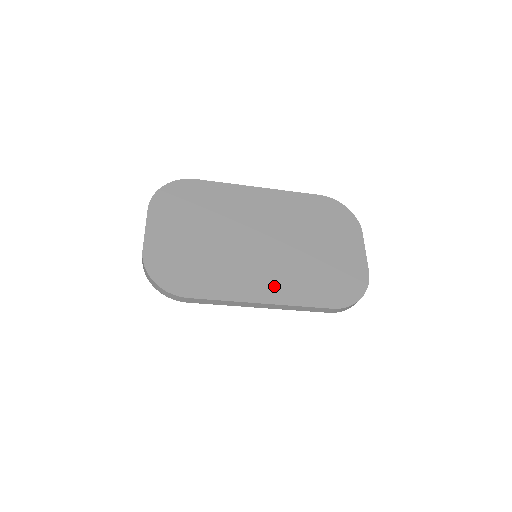
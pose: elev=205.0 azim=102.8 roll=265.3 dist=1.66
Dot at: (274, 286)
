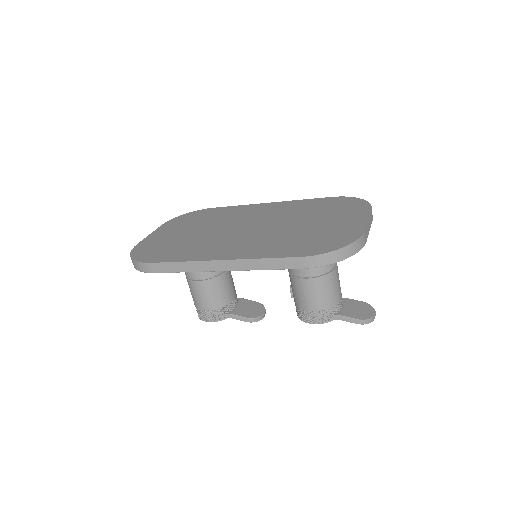
Dot at: (240, 249)
